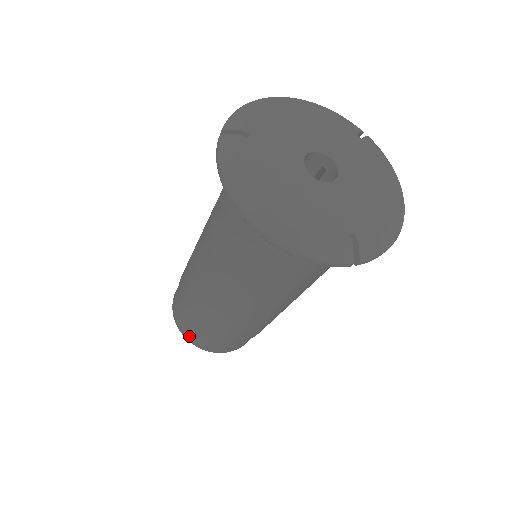
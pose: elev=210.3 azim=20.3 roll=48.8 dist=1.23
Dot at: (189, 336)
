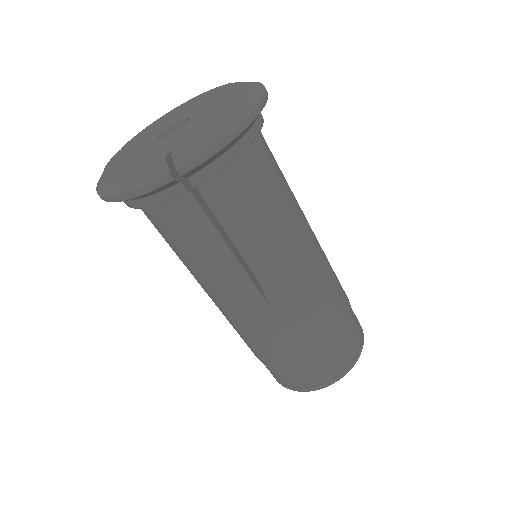
Dot at: (277, 379)
